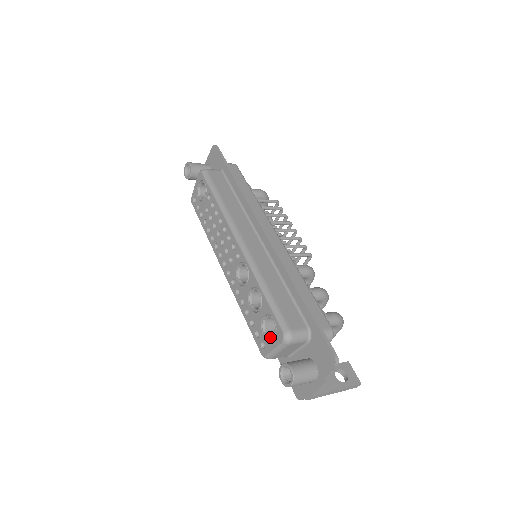
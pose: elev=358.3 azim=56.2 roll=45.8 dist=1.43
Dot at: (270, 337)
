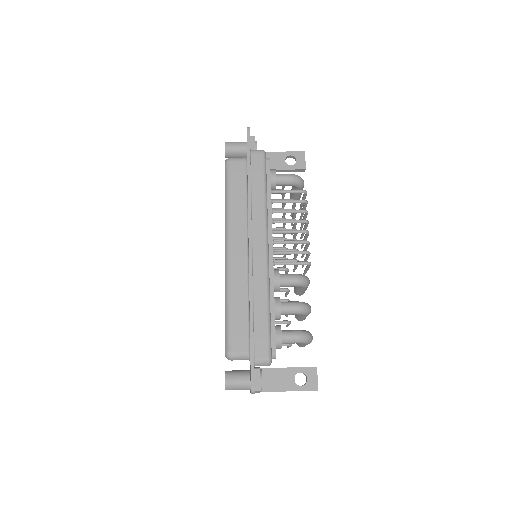
Dot at: occluded
